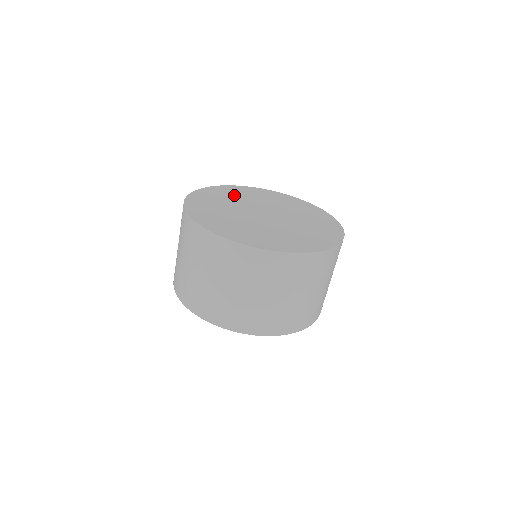
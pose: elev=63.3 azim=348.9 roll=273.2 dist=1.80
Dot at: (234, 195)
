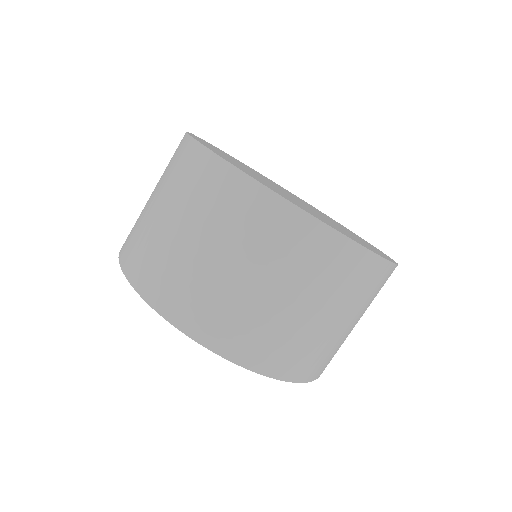
Dot at: (303, 201)
